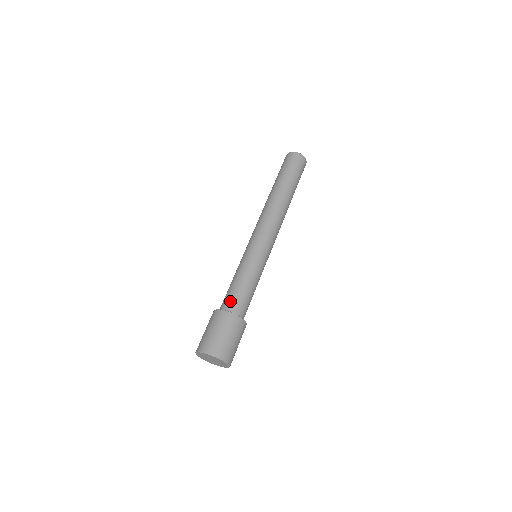
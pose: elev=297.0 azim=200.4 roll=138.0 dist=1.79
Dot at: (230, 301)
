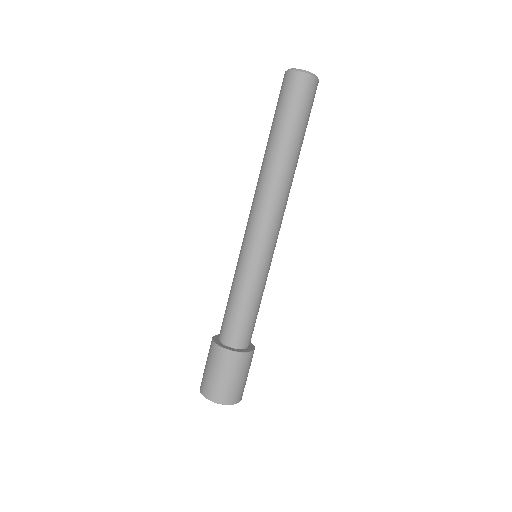
Dot at: (225, 330)
